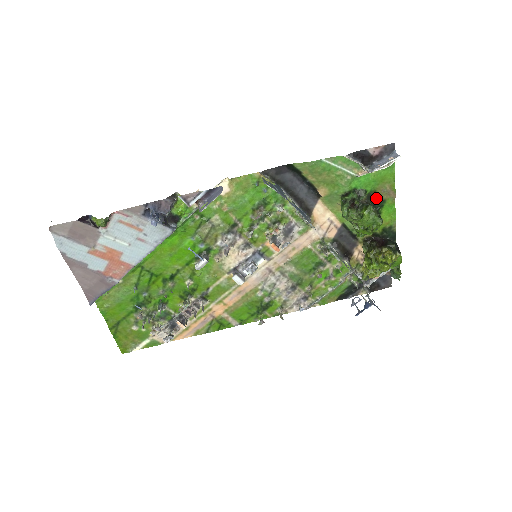
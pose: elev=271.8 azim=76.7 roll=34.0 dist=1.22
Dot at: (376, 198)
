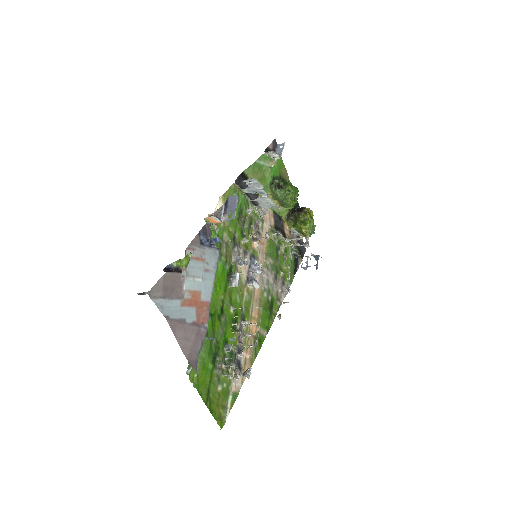
Dot at: (283, 180)
